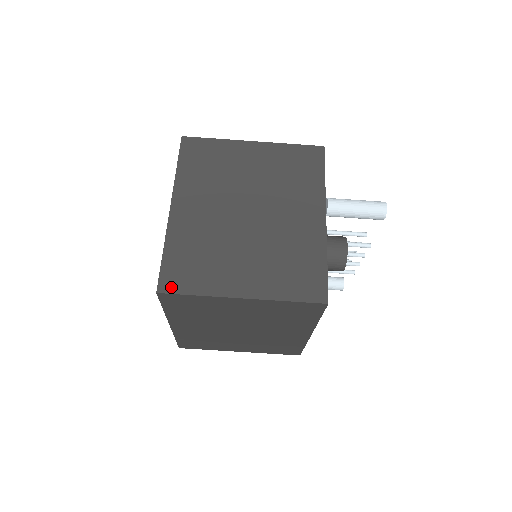
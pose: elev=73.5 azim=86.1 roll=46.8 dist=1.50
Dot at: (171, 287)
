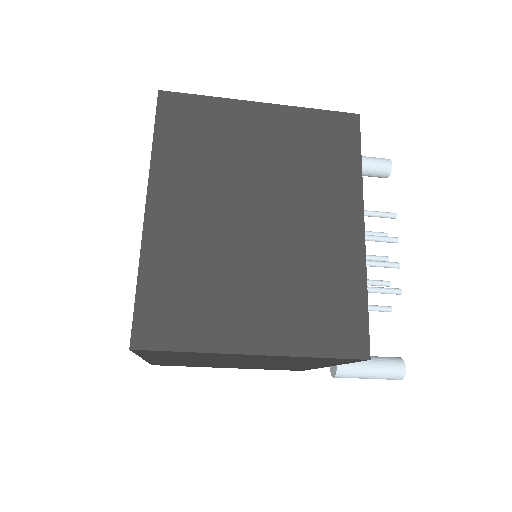
Dot at: occluded
